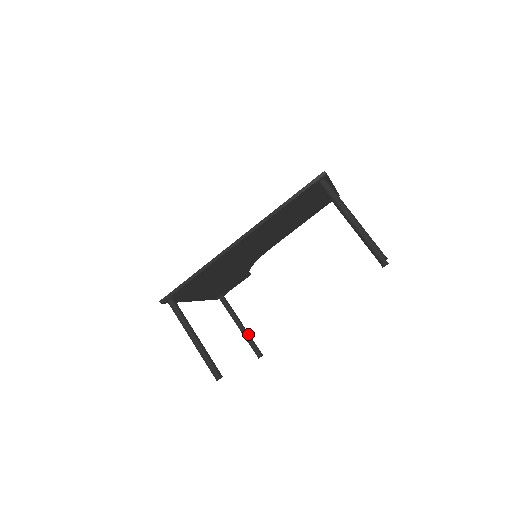
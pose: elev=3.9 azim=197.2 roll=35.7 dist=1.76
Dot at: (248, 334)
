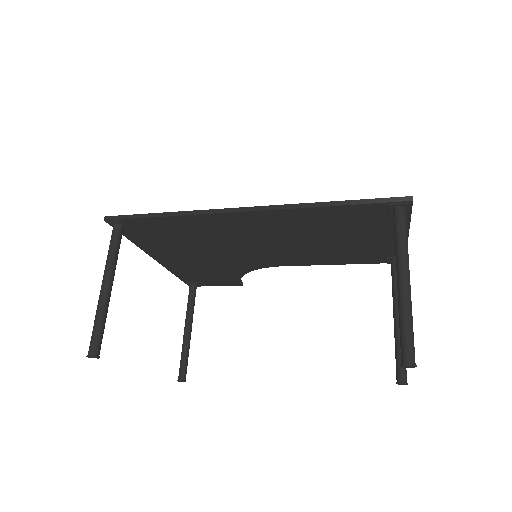
Dot at: (188, 345)
